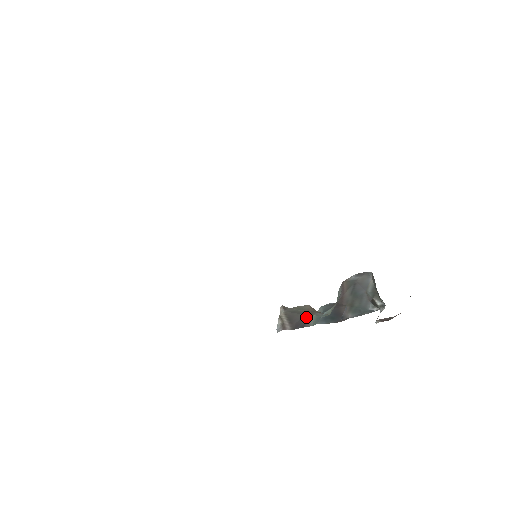
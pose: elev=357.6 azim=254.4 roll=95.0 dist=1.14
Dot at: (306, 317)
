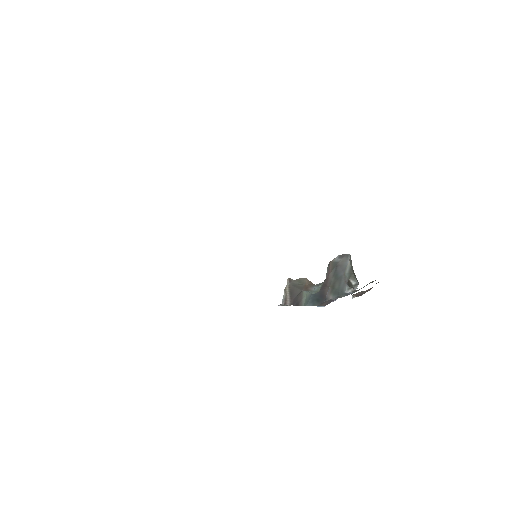
Dot at: (301, 295)
